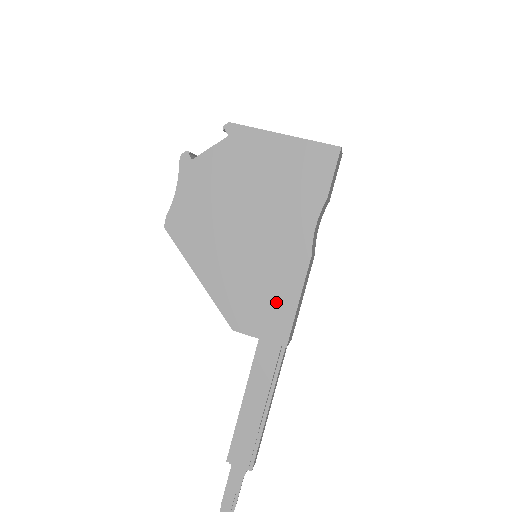
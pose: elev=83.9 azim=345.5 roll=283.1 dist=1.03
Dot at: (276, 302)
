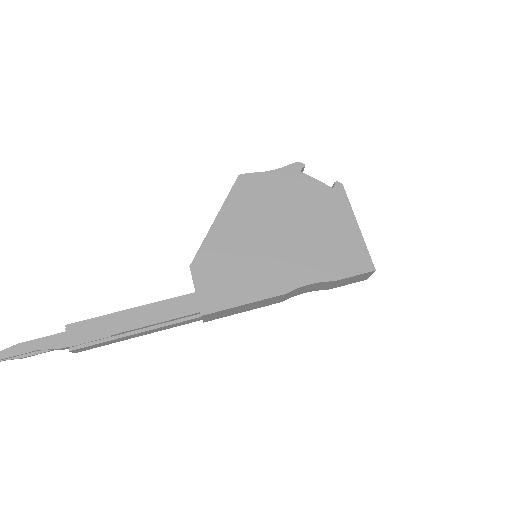
Dot at: (233, 287)
